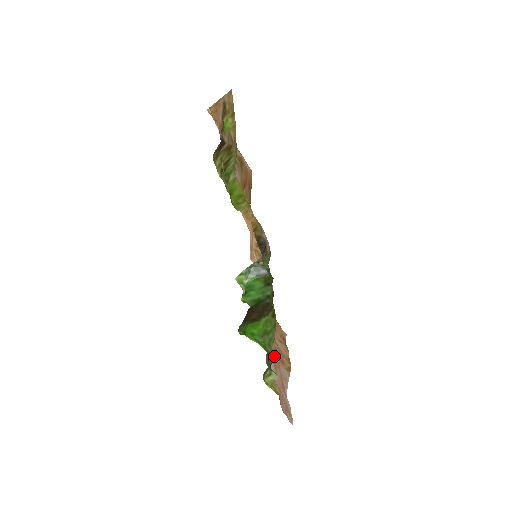
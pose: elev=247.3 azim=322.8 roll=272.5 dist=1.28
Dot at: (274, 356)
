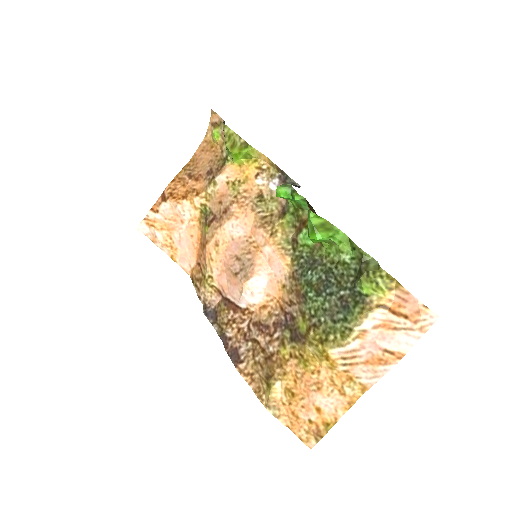
Dot at: (338, 357)
